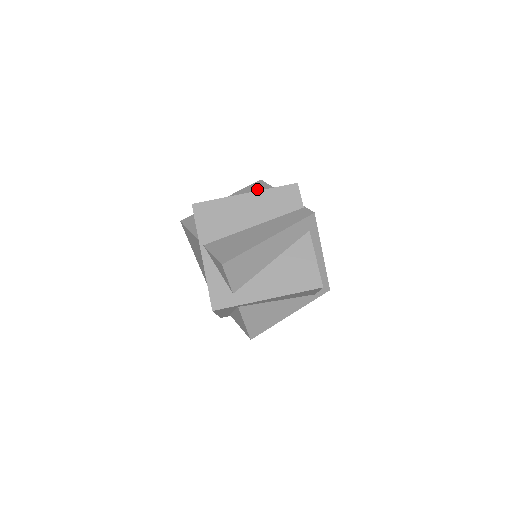
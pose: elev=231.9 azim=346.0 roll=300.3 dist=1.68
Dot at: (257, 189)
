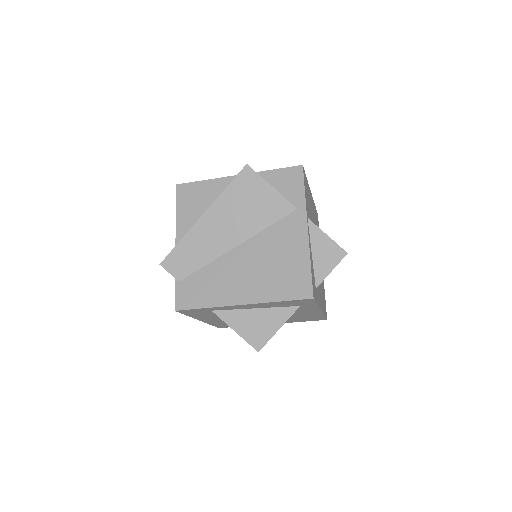
Dot at: occluded
